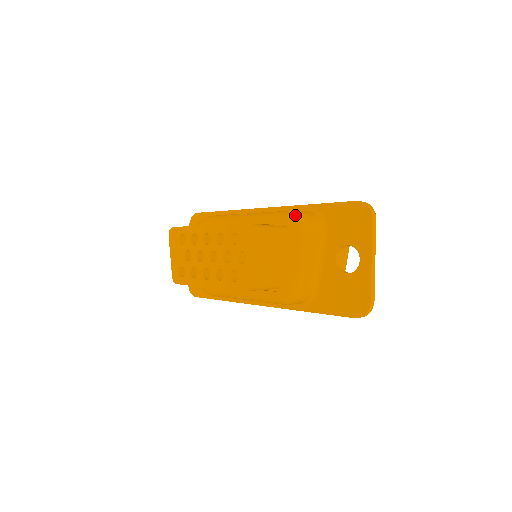
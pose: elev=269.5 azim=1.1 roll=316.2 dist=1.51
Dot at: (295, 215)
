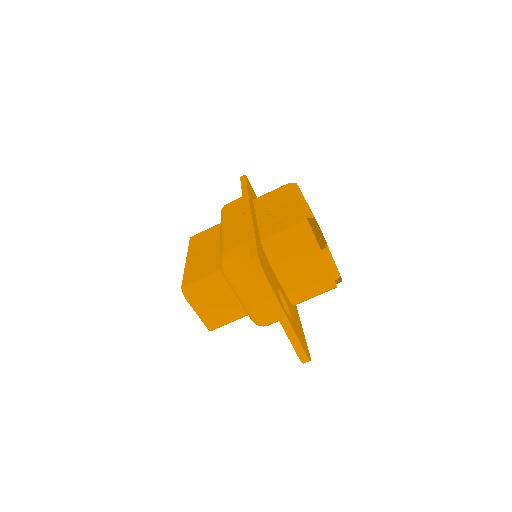
Dot at: (221, 263)
